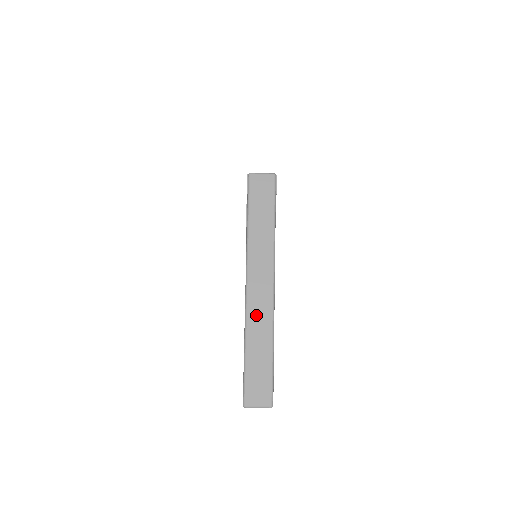
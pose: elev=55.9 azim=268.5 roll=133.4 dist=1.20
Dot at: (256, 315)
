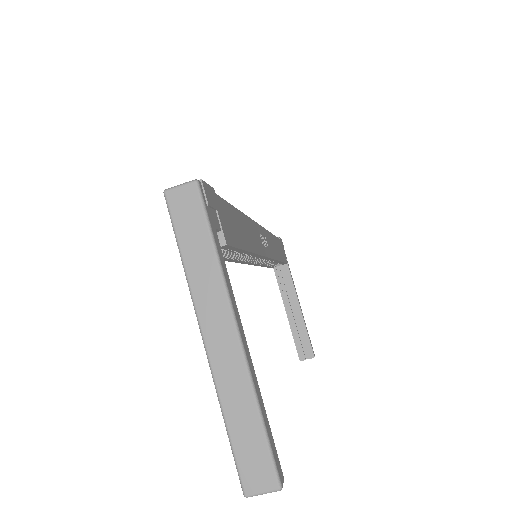
Dot at: (226, 375)
